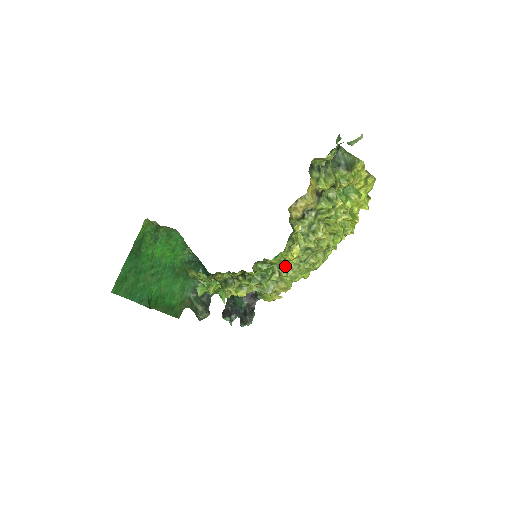
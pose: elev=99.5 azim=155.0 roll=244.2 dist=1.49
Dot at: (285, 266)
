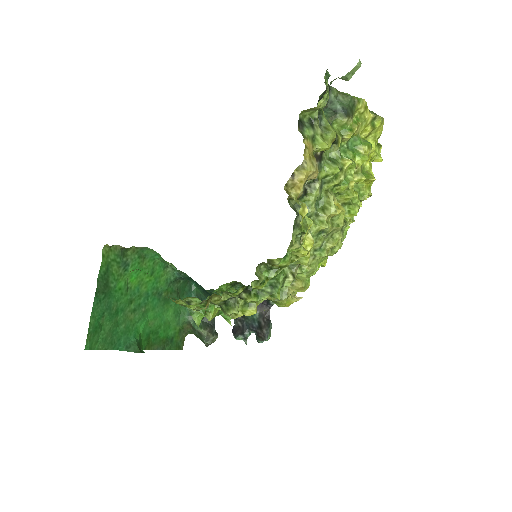
Dot at: (298, 264)
